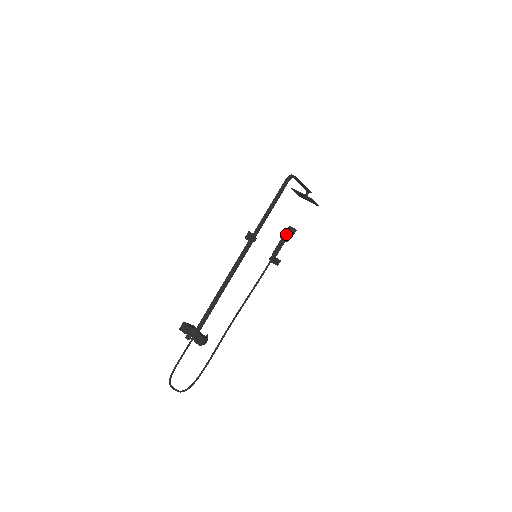
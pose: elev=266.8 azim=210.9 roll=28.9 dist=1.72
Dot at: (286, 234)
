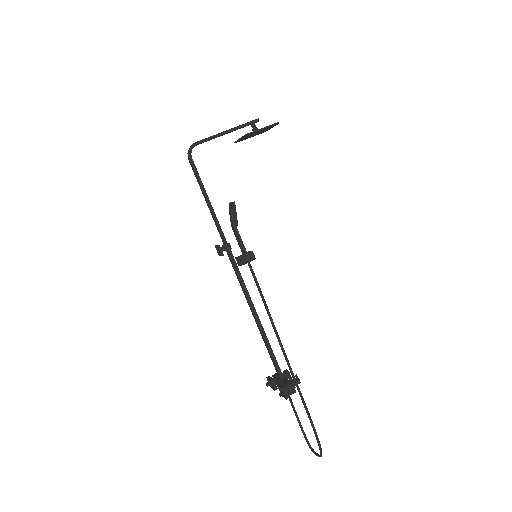
Dot at: (230, 218)
